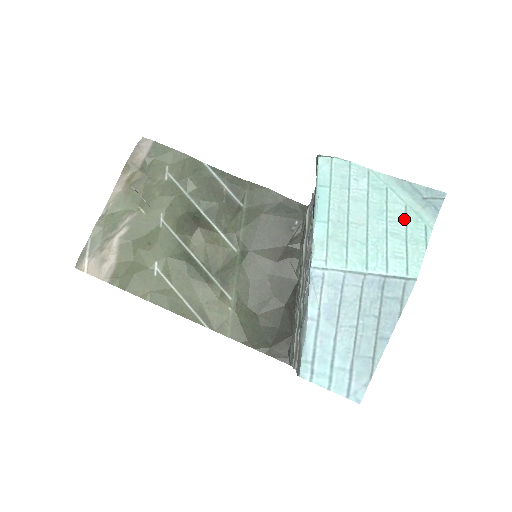
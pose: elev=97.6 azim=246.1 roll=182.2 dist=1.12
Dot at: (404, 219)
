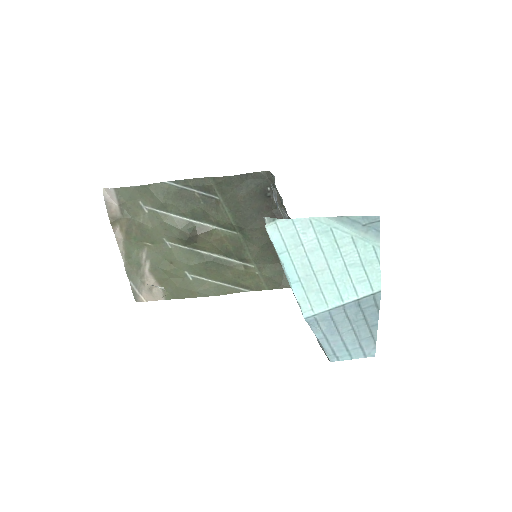
Dot at: (355, 249)
